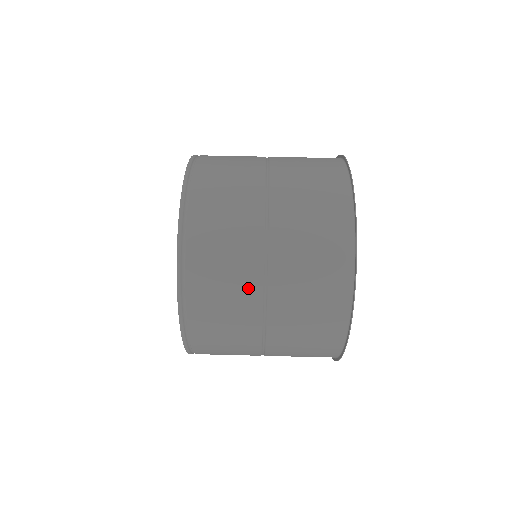
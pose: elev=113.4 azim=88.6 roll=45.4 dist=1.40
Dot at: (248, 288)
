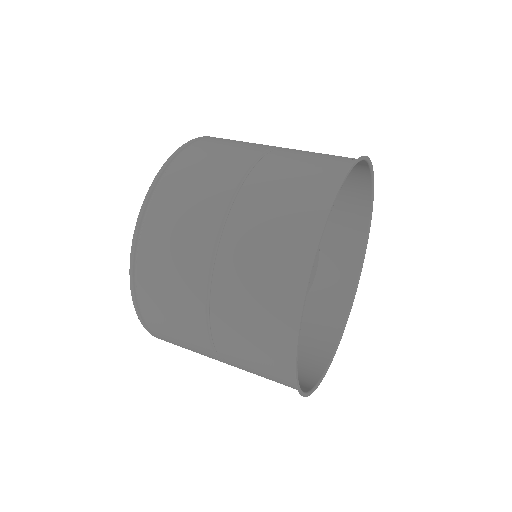
Dot at: (192, 289)
